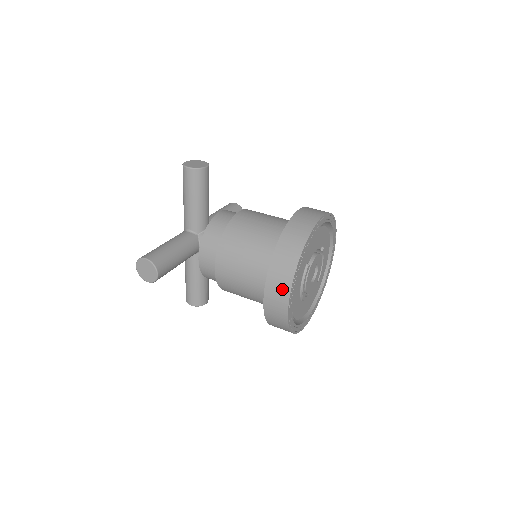
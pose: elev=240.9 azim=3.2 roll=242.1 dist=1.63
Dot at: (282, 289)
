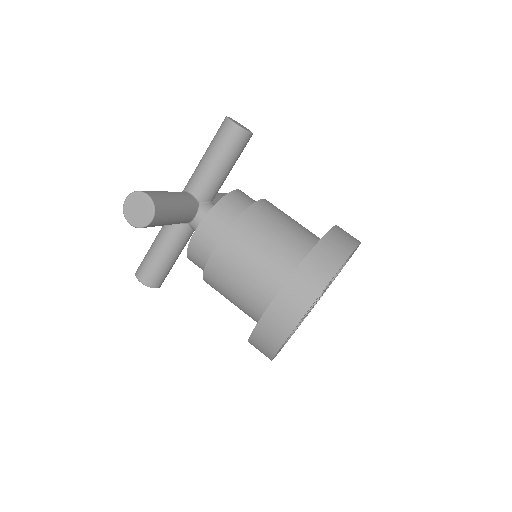
Dot at: (302, 300)
